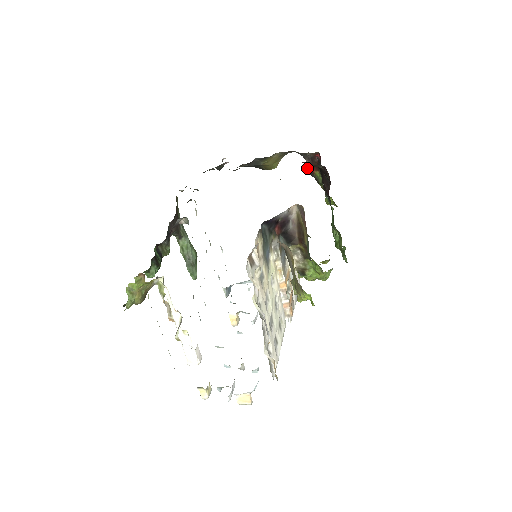
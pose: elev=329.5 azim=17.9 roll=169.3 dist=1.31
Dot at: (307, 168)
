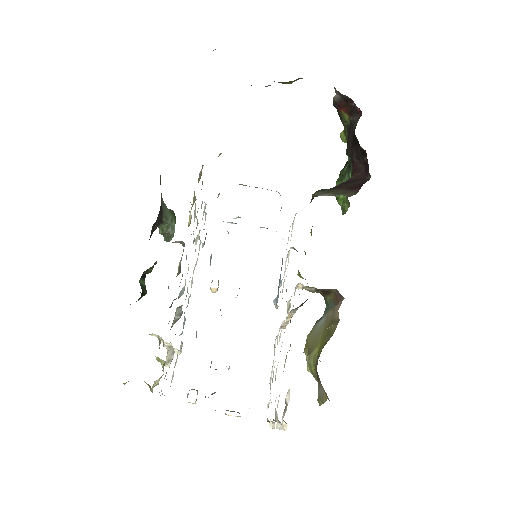
Dot at: (333, 99)
